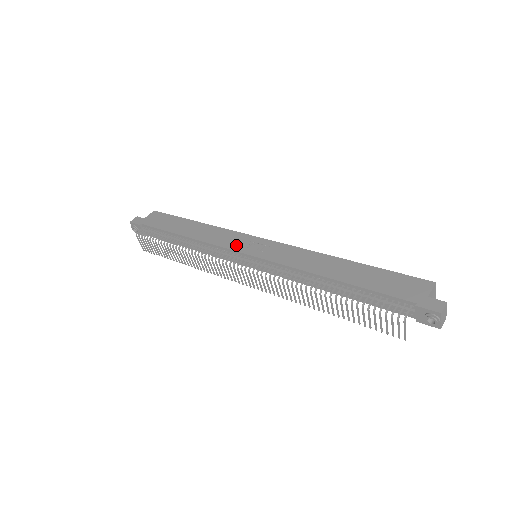
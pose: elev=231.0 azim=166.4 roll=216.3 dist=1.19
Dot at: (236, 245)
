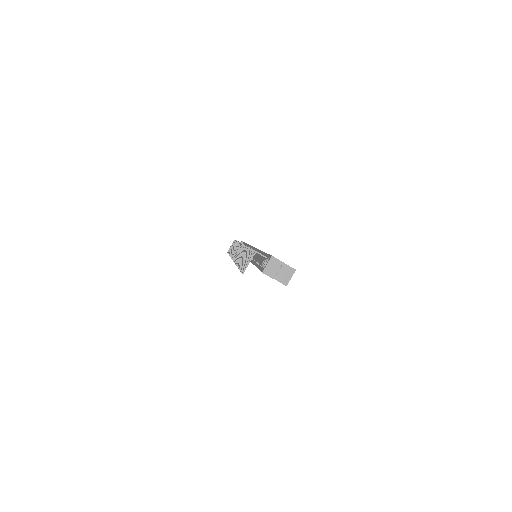
Dot at: occluded
